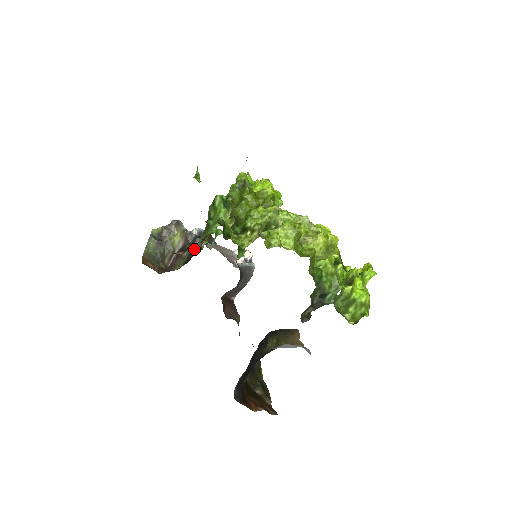
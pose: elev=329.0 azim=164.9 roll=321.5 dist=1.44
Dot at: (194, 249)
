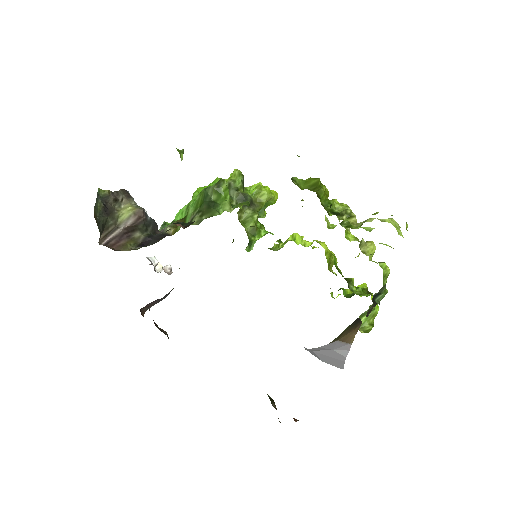
Dot at: (151, 233)
